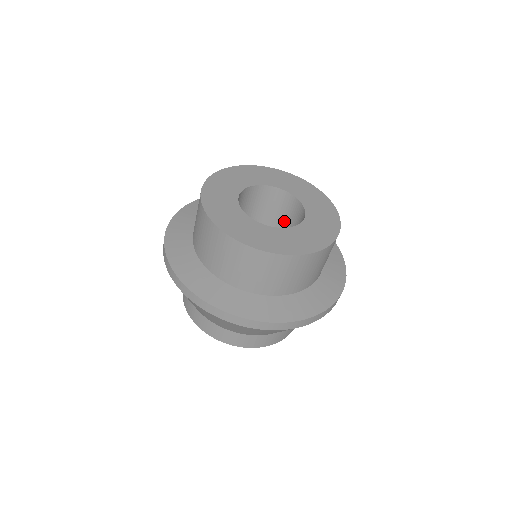
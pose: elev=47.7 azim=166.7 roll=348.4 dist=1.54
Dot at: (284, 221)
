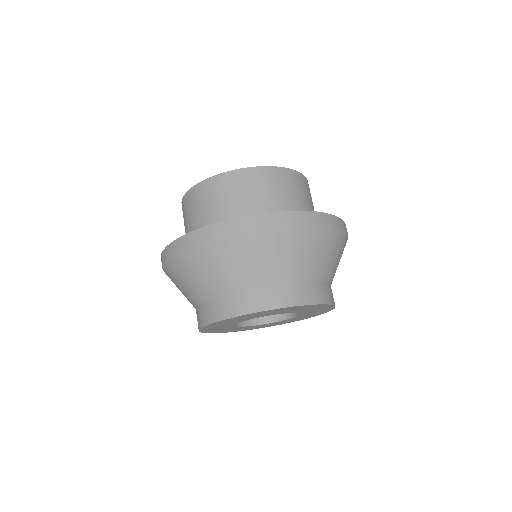
Dot at: occluded
